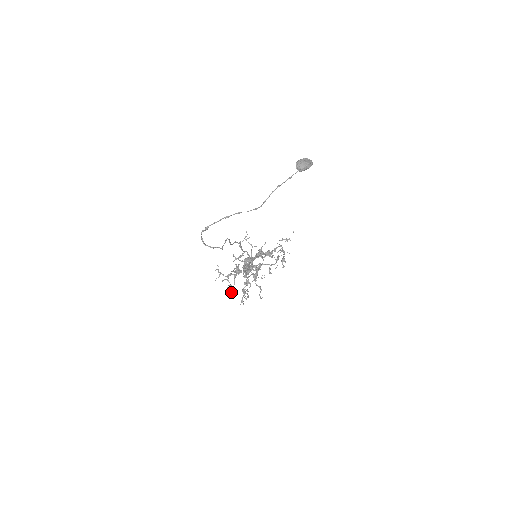
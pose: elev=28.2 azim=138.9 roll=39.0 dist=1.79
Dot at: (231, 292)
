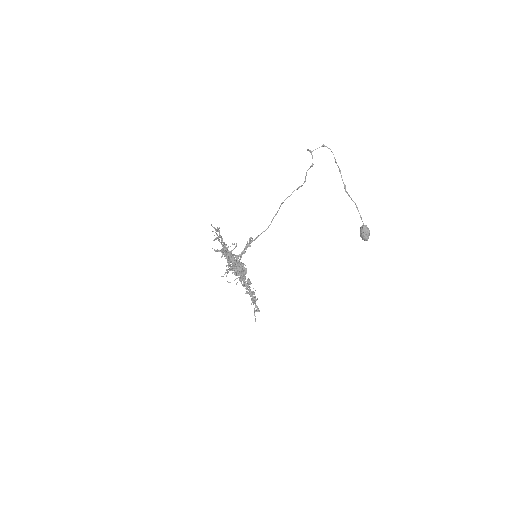
Dot at: (215, 239)
